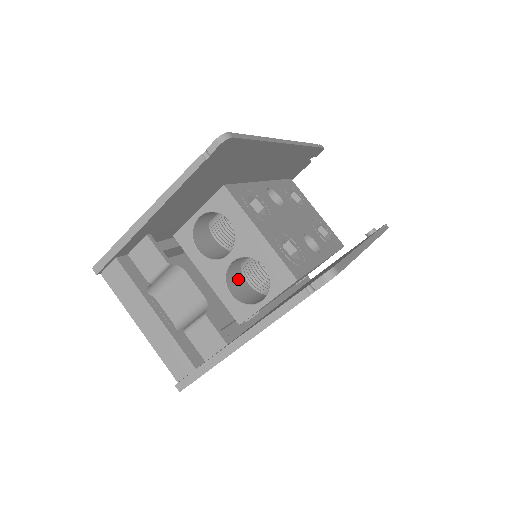
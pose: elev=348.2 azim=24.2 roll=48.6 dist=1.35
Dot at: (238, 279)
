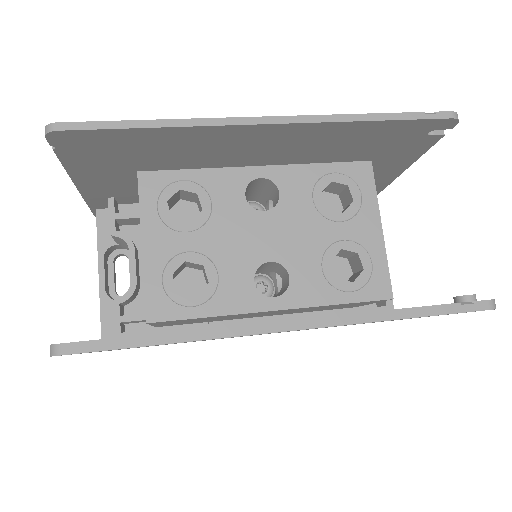
Dot at: occluded
